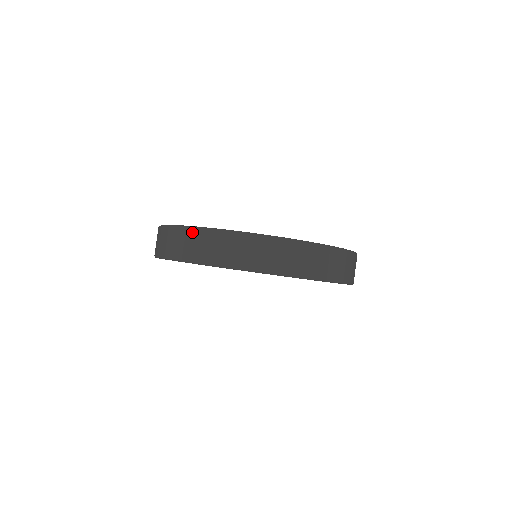
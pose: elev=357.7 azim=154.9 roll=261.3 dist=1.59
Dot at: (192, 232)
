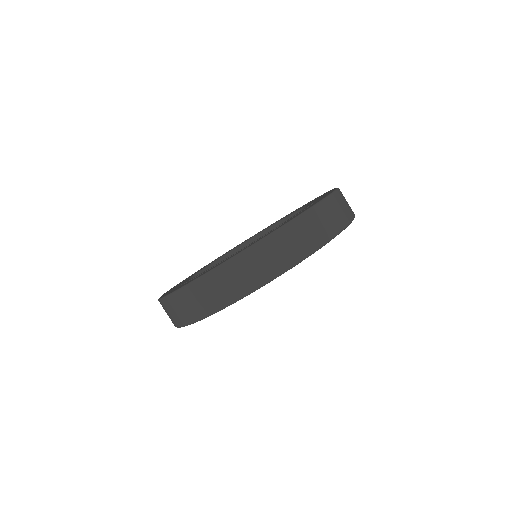
Dot at: (168, 301)
